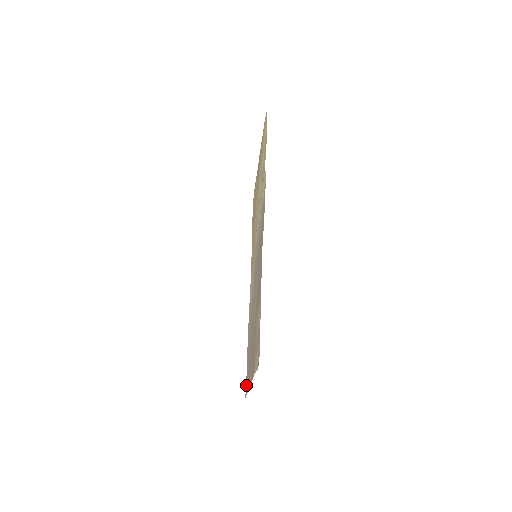
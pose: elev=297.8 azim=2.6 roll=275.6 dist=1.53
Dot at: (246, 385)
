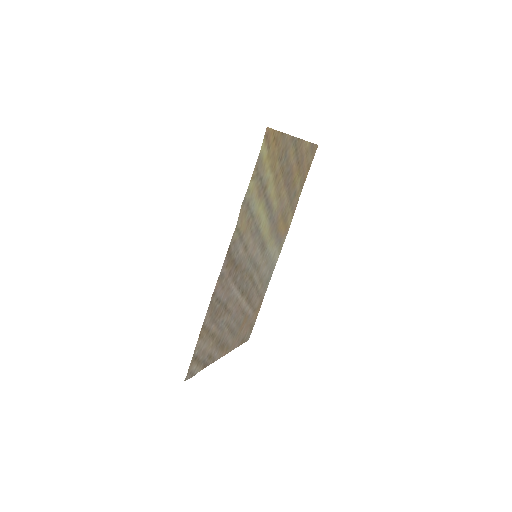
Dot at: (247, 334)
